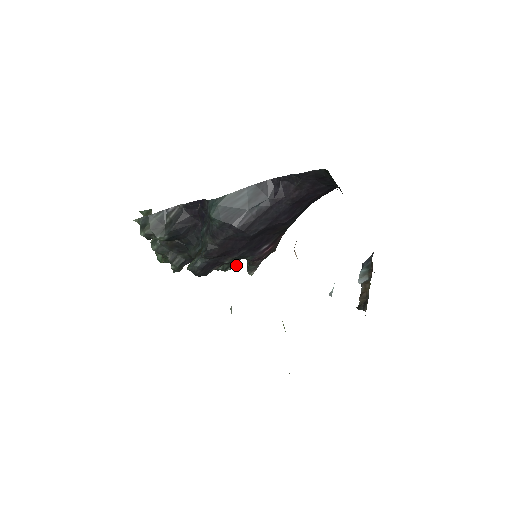
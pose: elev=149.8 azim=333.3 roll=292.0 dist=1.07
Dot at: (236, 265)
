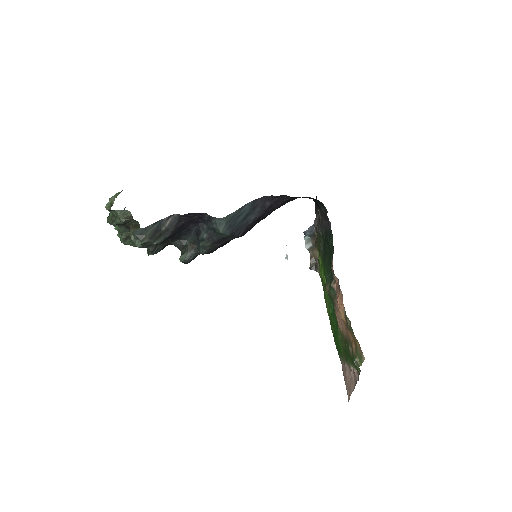
Dot at: occluded
